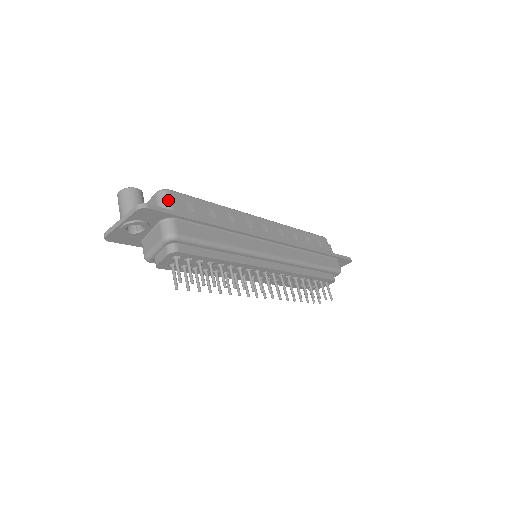
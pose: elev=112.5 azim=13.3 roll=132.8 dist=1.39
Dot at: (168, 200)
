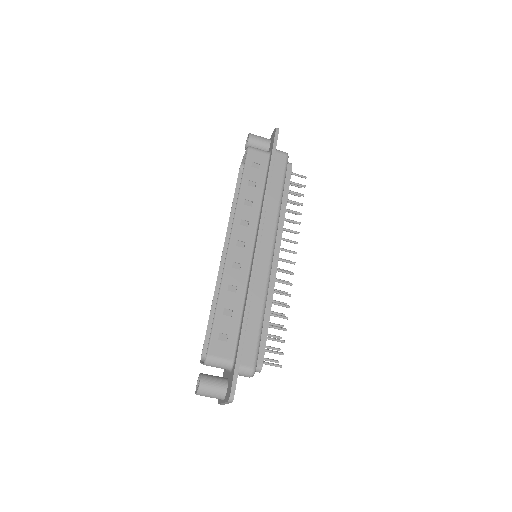
Dot at: (217, 361)
